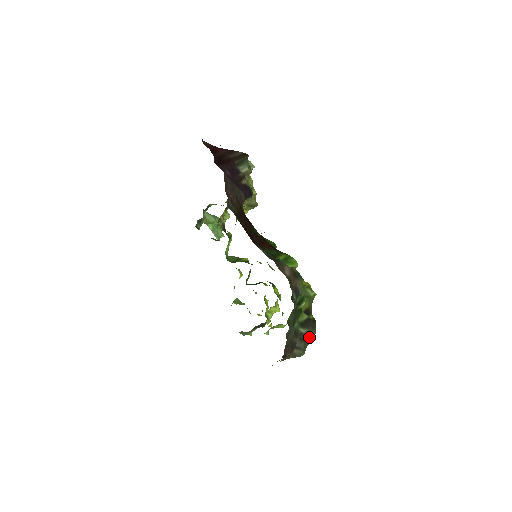
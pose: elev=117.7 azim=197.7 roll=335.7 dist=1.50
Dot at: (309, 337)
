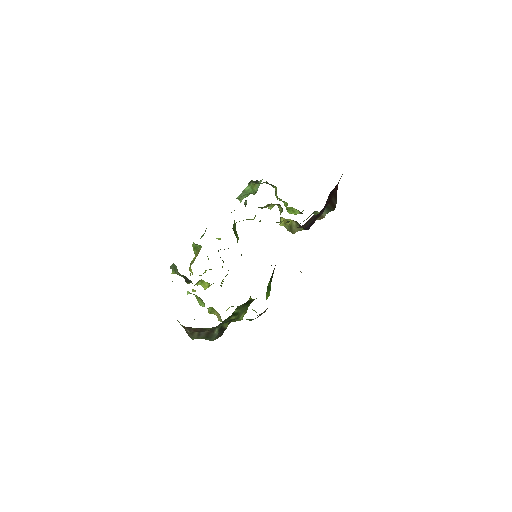
Dot at: (211, 338)
